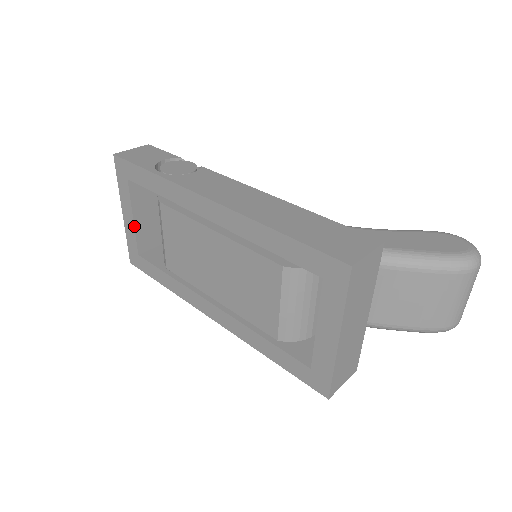
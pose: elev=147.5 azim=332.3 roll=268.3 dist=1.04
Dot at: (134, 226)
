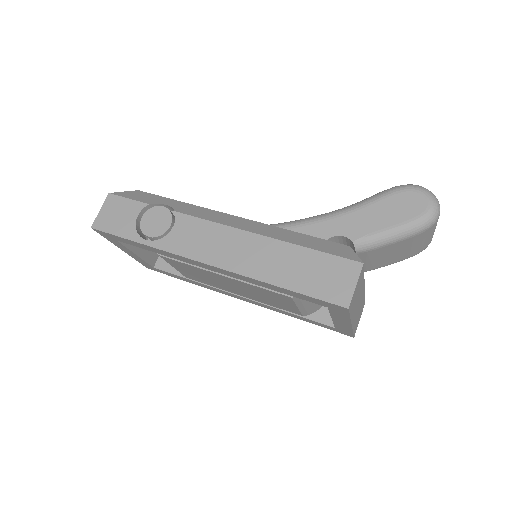
Dot at: (139, 257)
